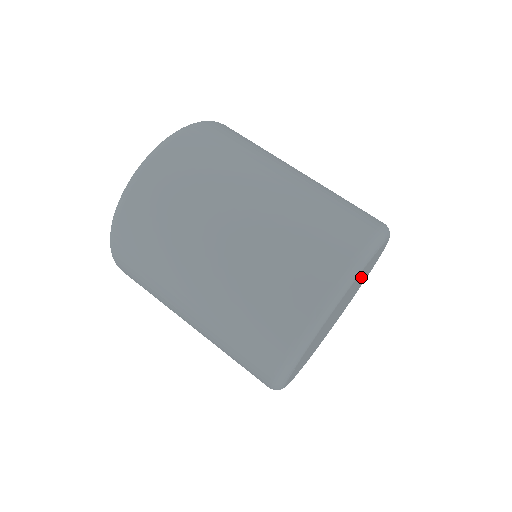
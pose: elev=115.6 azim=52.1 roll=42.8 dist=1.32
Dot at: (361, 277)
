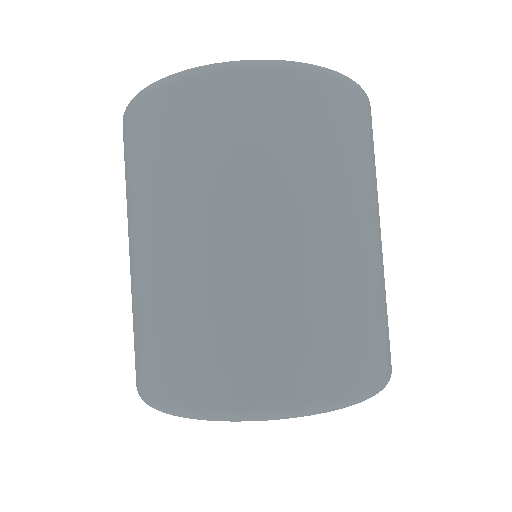
Dot at: occluded
